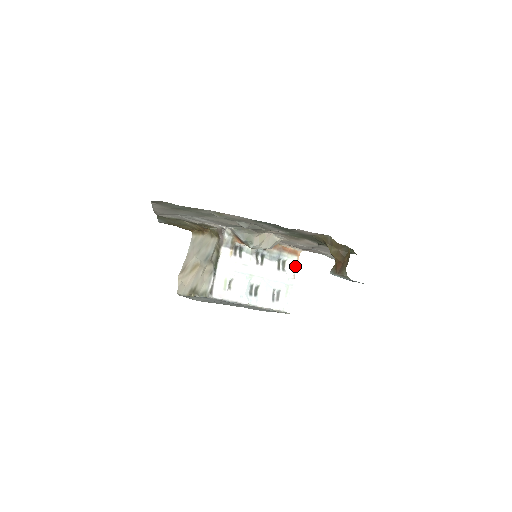
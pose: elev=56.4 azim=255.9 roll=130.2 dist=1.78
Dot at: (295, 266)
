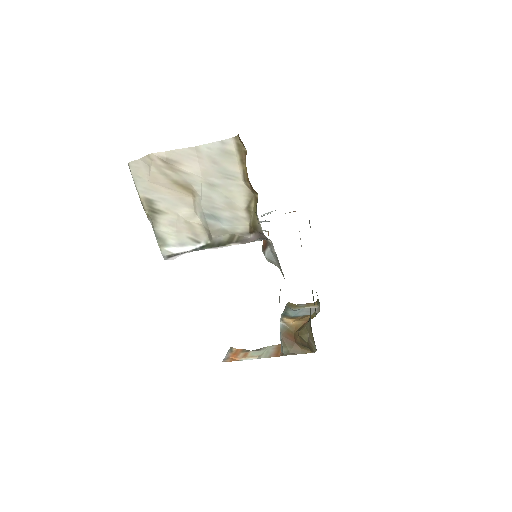
Dot at: occluded
